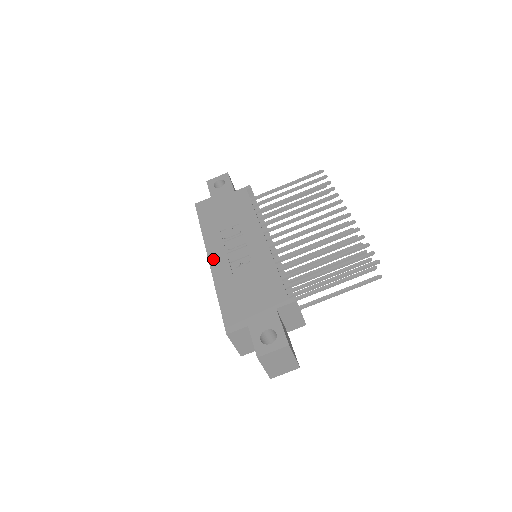
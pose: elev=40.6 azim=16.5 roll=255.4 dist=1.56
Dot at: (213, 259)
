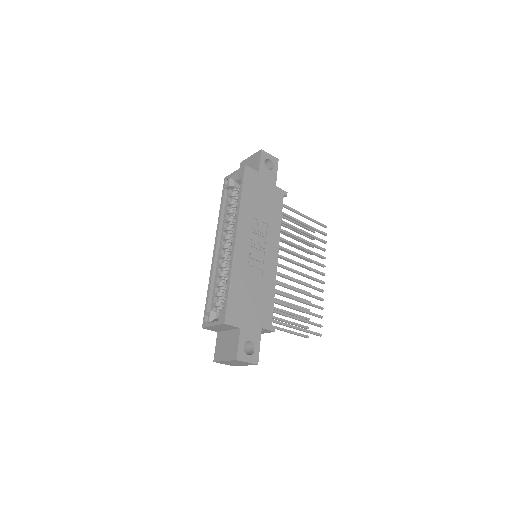
Dot at: (239, 242)
